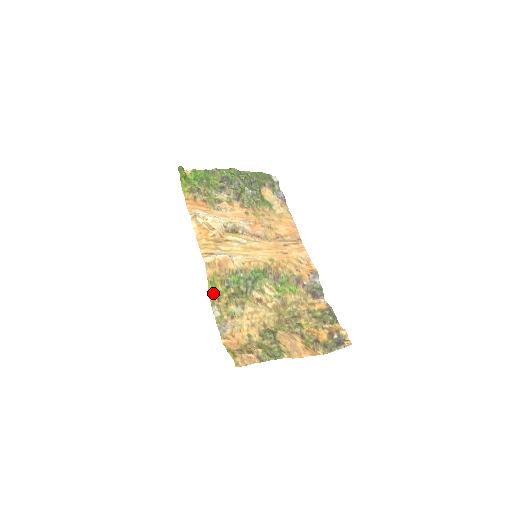
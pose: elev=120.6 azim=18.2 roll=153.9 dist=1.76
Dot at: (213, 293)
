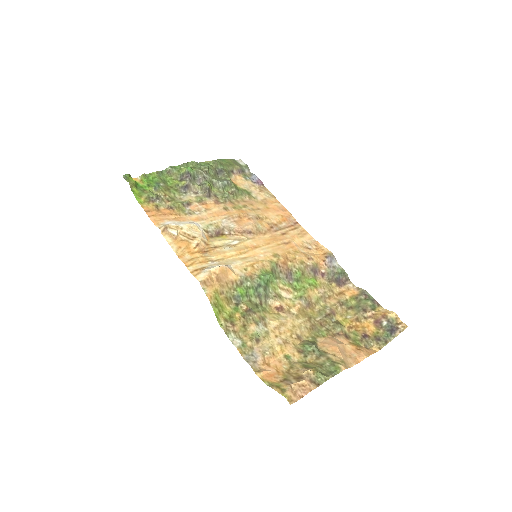
Dot at: (222, 318)
